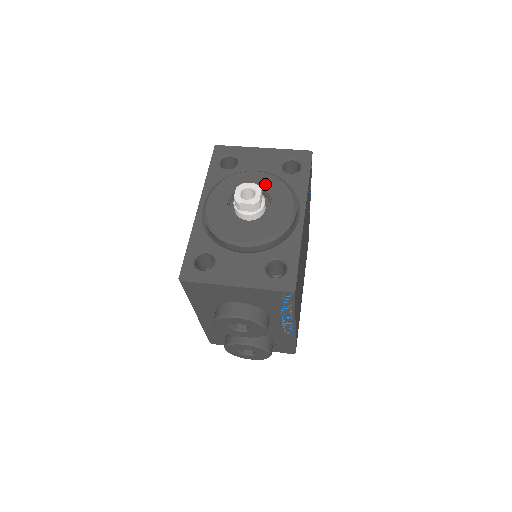
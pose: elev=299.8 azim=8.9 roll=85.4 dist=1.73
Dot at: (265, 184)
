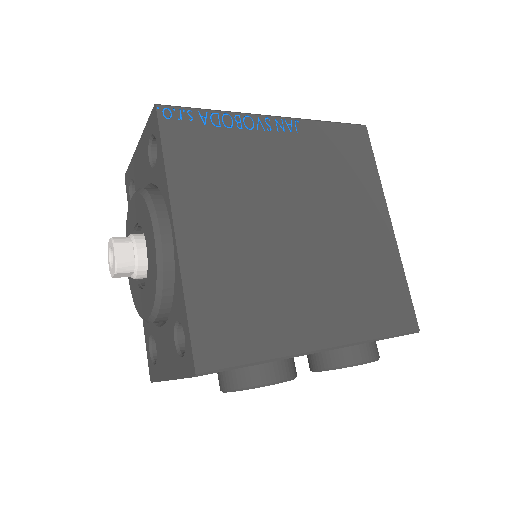
Dot at: (137, 213)
